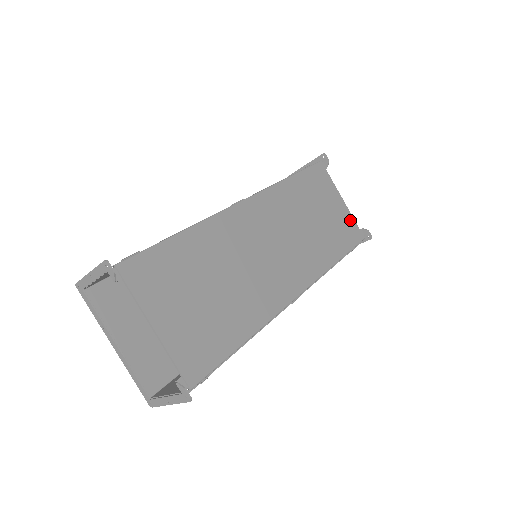
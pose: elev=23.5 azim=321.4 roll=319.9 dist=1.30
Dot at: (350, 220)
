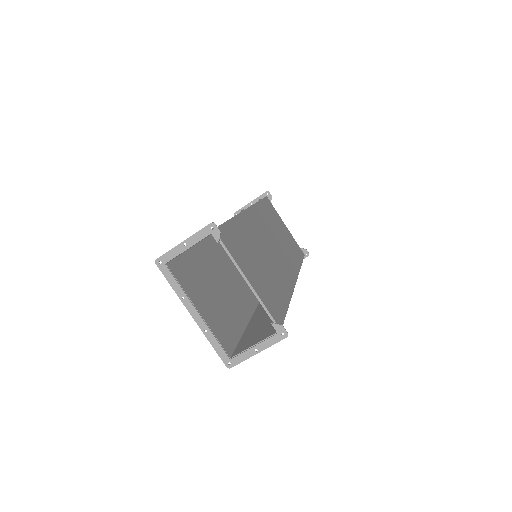
Dot at: (294, 241)
